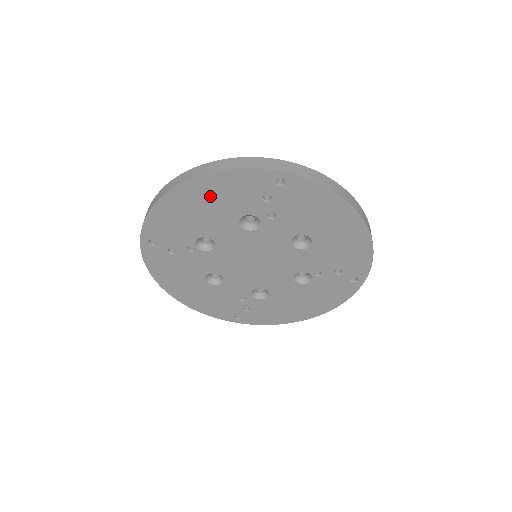
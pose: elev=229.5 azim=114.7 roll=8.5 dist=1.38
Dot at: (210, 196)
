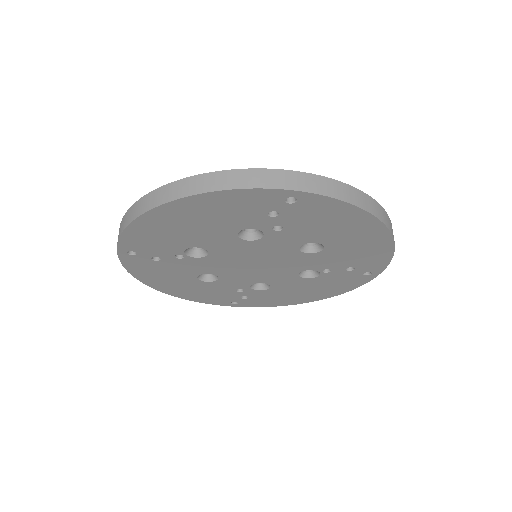
Dot at: (201, 214)
